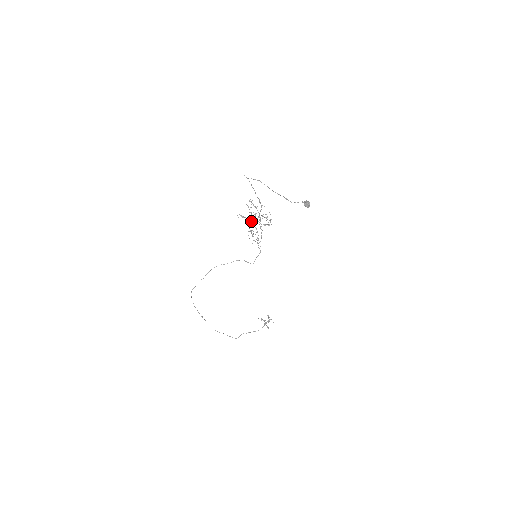
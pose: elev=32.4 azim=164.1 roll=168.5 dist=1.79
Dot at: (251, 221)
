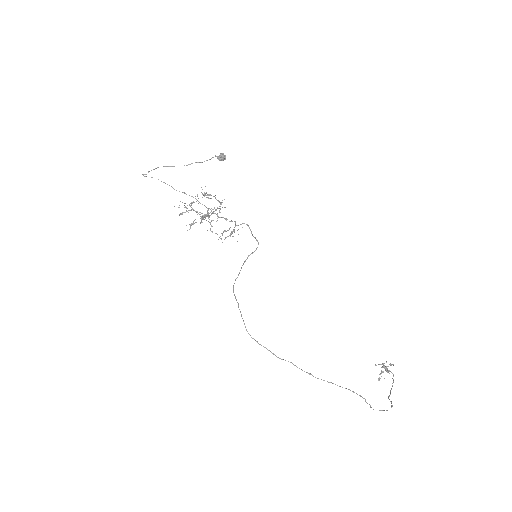
Dot at: (203, 217)
